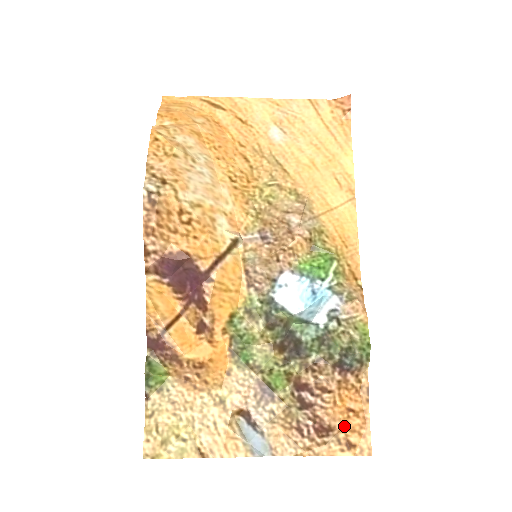
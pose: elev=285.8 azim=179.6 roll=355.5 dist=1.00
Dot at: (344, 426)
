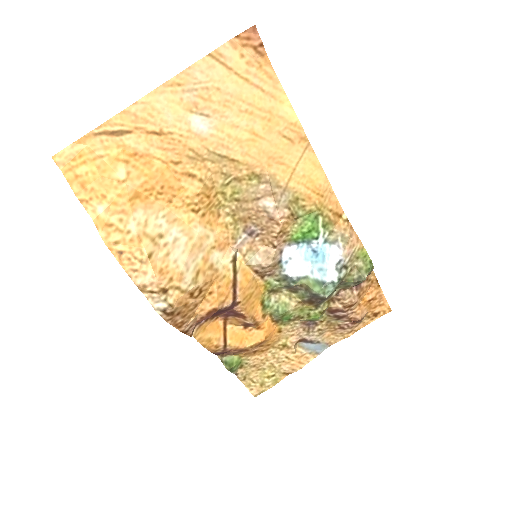
Dot at: (369, 309)
